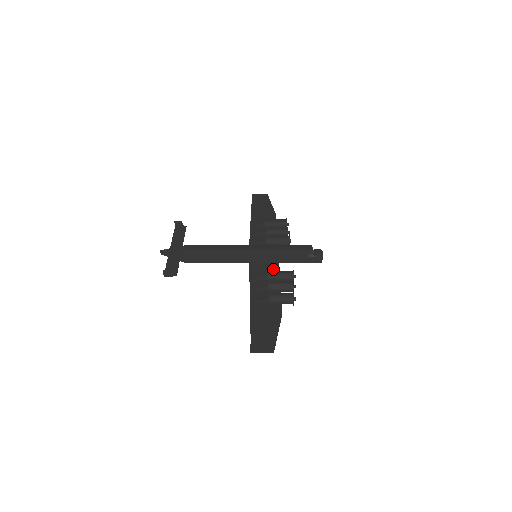
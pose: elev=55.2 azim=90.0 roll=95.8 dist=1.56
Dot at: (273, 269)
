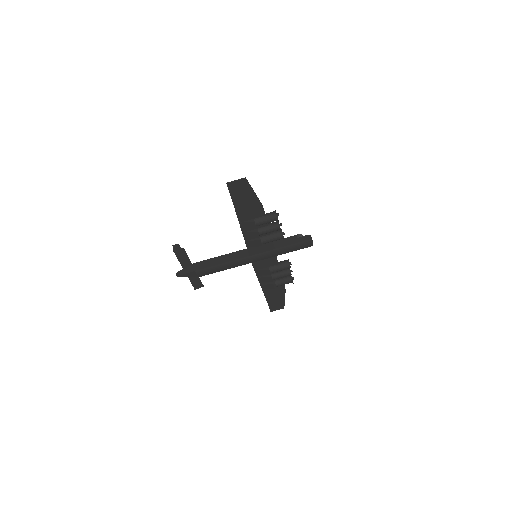
Dot at: (267, 243)
